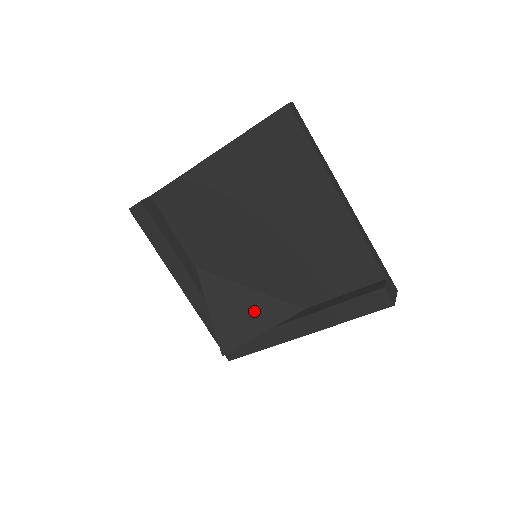
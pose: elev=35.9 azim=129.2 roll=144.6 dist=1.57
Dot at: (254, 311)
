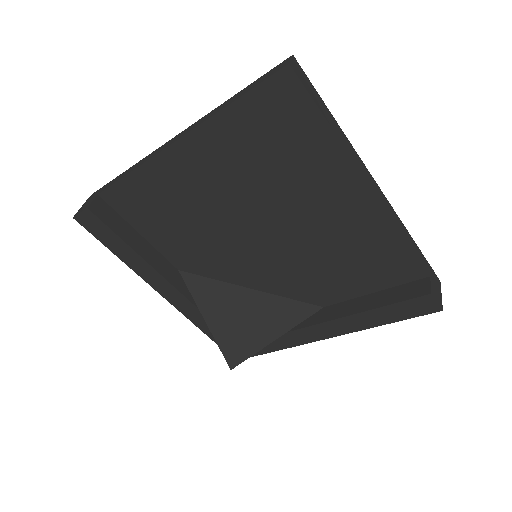
Dot at: (261, 316)
